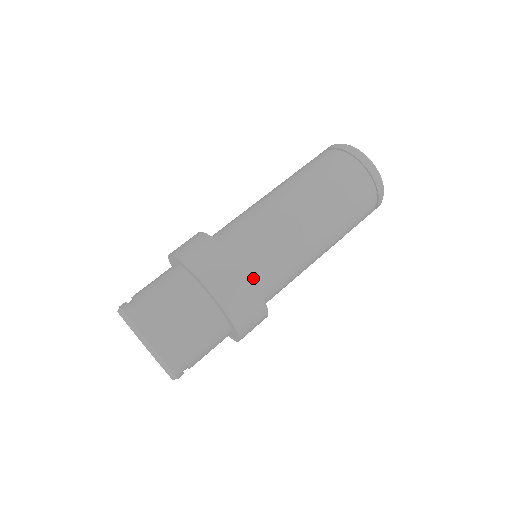
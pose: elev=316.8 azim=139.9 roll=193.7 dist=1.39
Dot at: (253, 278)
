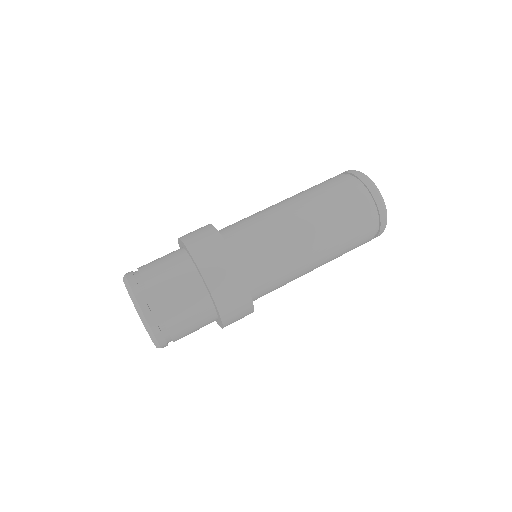
Dot at: (250, 285)
